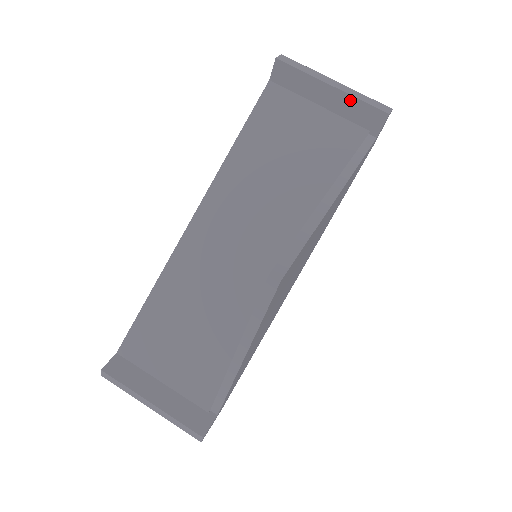
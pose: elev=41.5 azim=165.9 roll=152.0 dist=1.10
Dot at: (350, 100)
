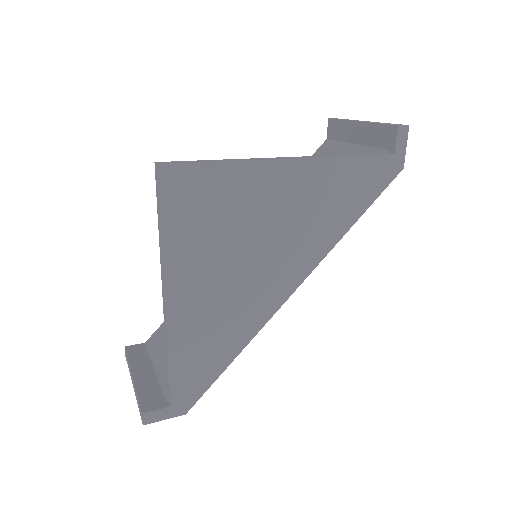
Dot at: (372, 128)
